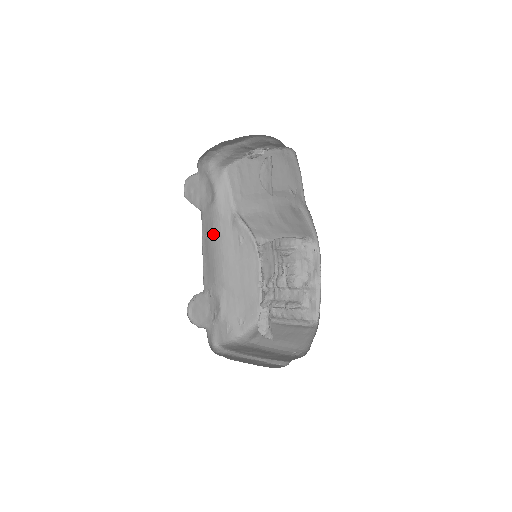
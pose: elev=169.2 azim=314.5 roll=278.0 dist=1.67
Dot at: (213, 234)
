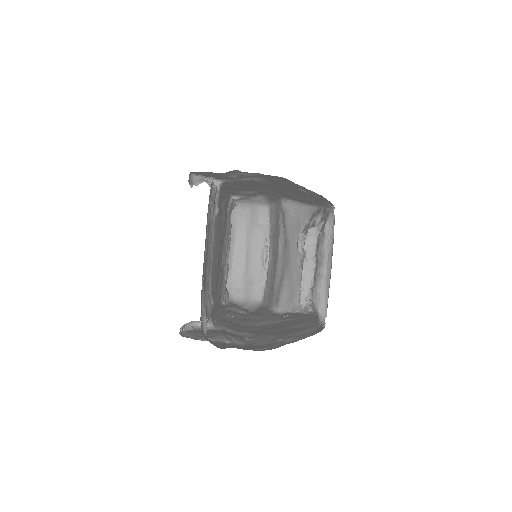
Dot at: occluded
